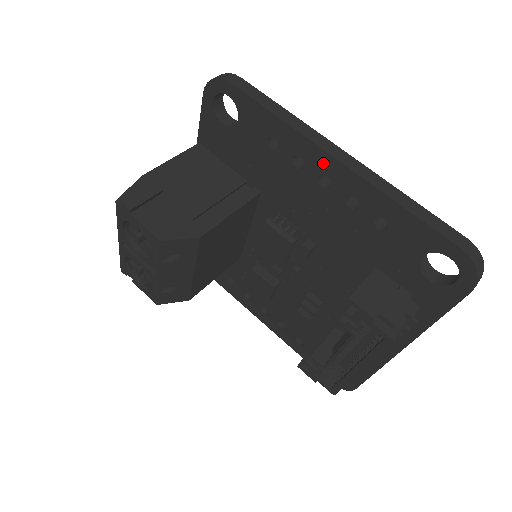
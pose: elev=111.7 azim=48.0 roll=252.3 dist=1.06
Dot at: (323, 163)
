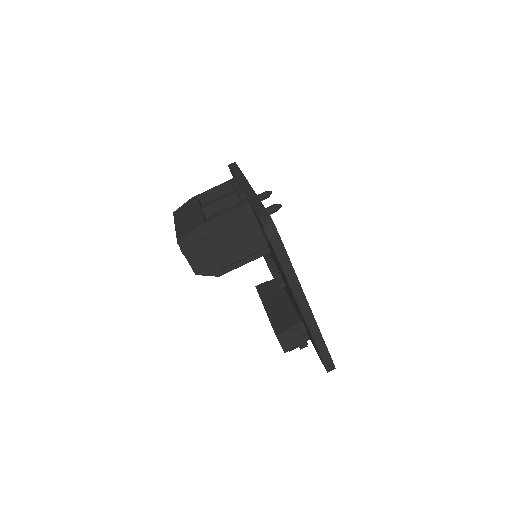
Dot at: occluded
